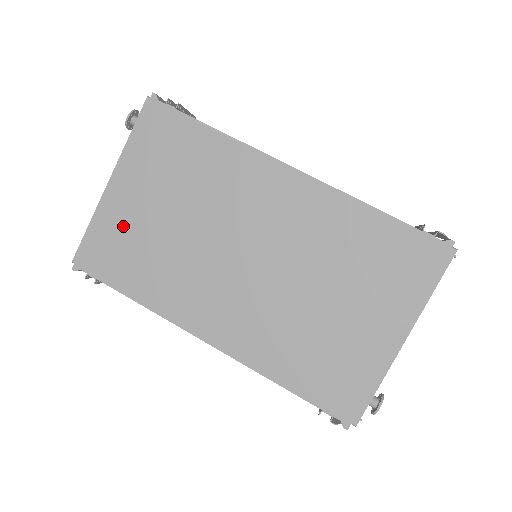
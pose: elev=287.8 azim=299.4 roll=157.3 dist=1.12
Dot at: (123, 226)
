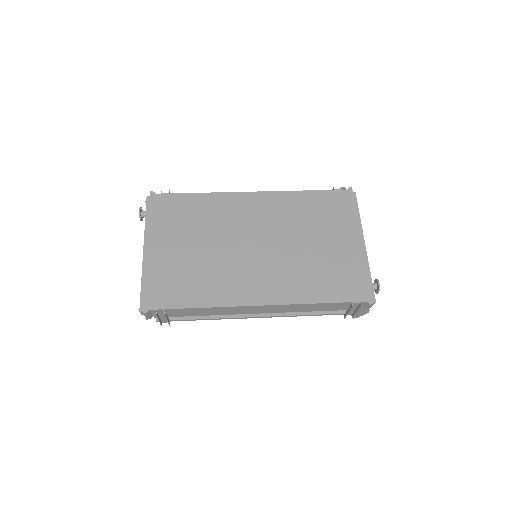
Dot at: (168, 268)
